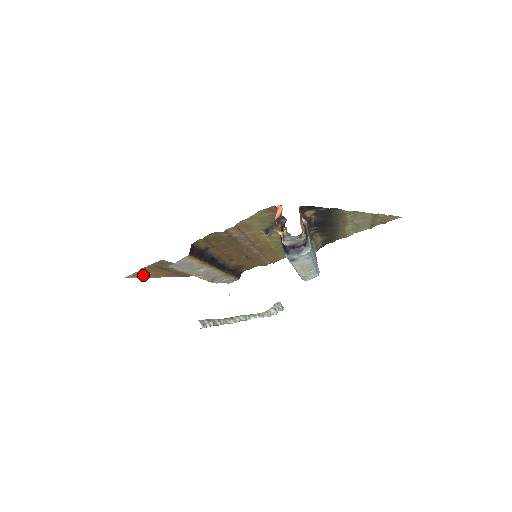
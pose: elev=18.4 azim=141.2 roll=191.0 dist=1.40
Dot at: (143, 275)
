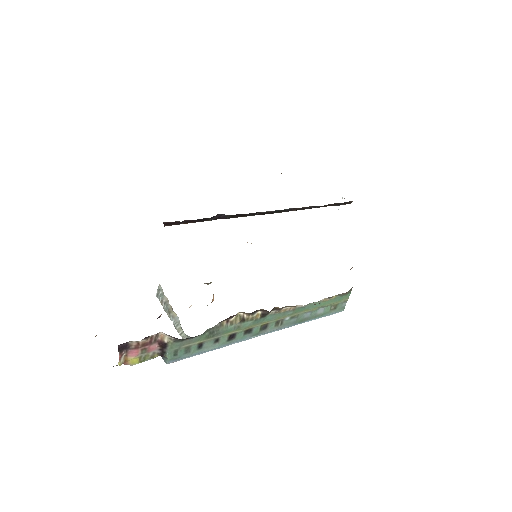
Dot at: occluded
